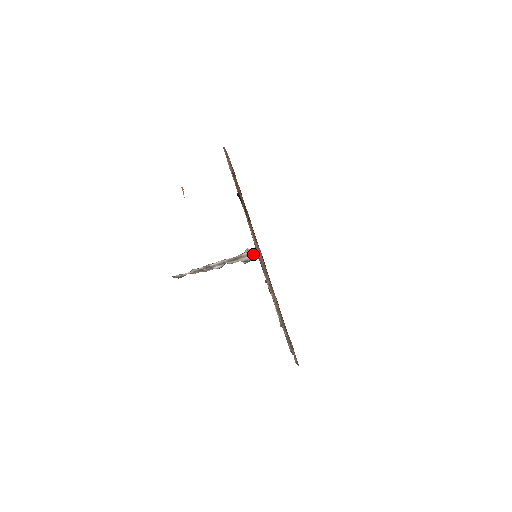
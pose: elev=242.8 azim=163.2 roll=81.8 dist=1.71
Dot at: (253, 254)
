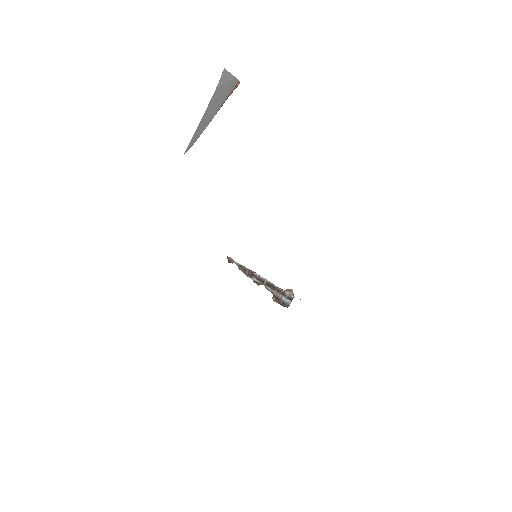
Dot at: (288, 298)
